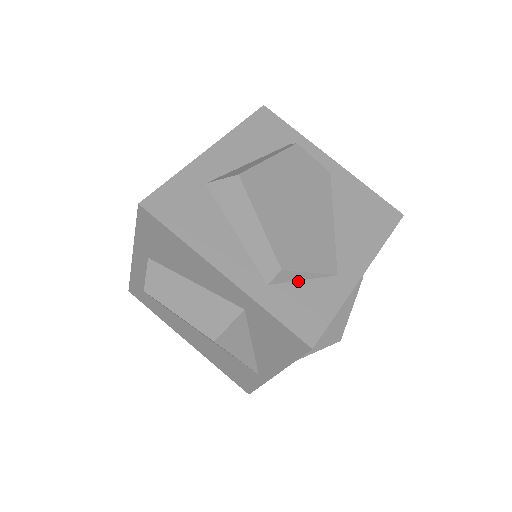
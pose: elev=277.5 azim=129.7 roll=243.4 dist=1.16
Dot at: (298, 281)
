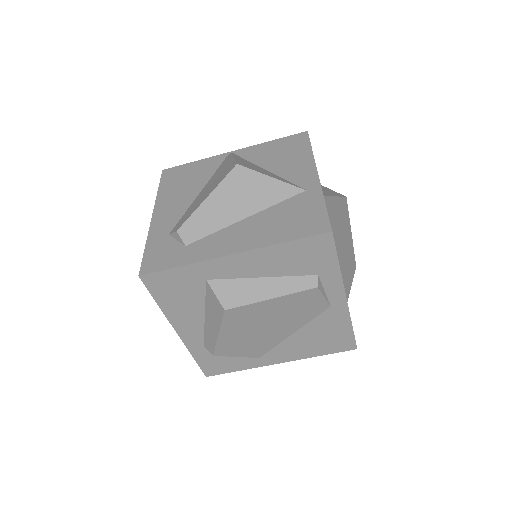
Dot at: occluded
